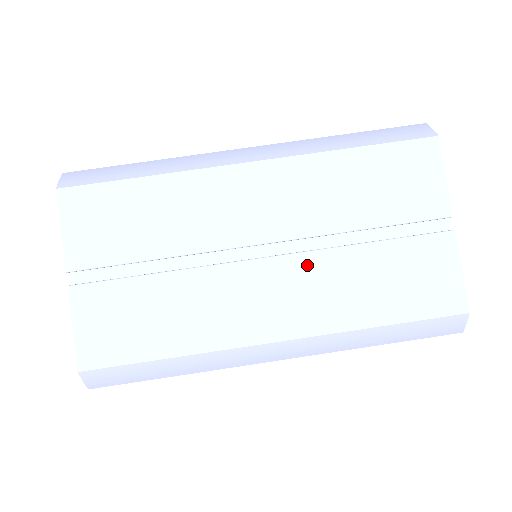
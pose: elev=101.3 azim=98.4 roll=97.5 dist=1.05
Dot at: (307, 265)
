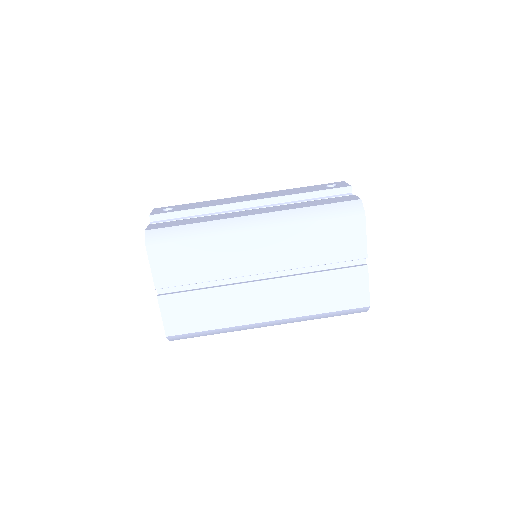
Dot at: (286, 284)
